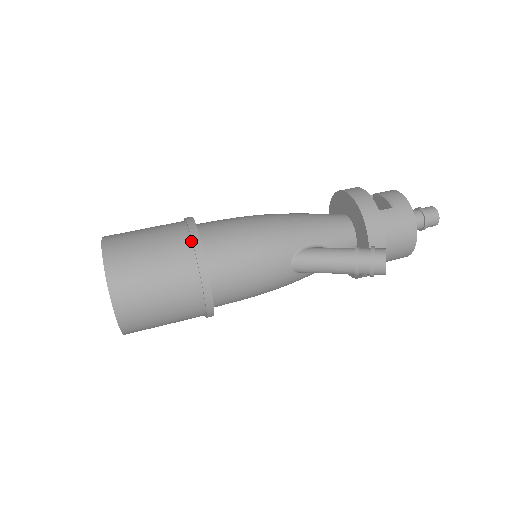
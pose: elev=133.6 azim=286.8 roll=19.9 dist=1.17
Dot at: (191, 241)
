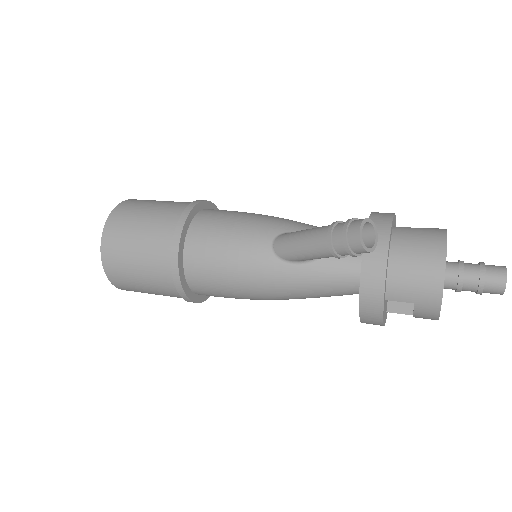
Dot at: occluded
